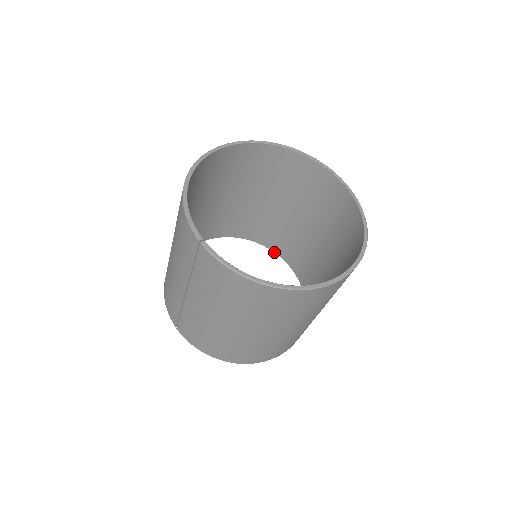
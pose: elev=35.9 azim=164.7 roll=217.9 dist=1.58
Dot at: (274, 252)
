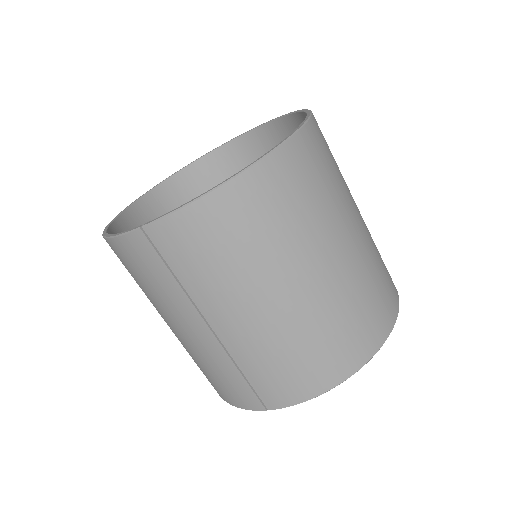
Dot at: occluded
